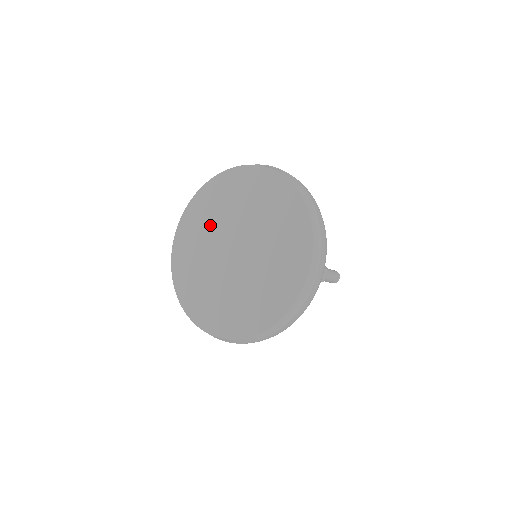
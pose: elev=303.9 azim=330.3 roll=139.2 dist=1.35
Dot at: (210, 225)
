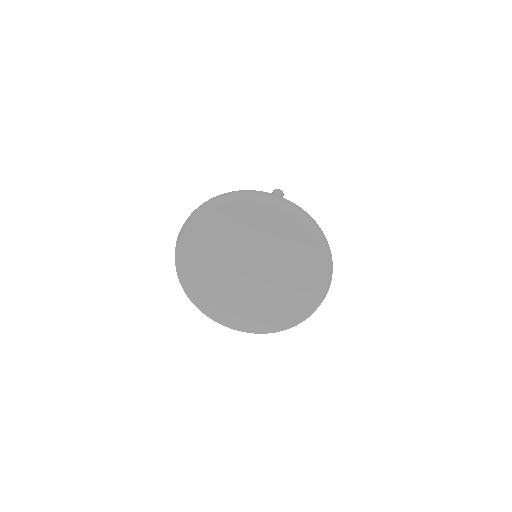
Dot at: (212, 266)
